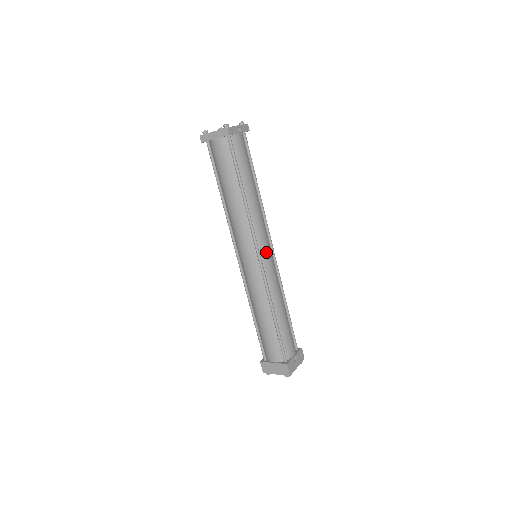
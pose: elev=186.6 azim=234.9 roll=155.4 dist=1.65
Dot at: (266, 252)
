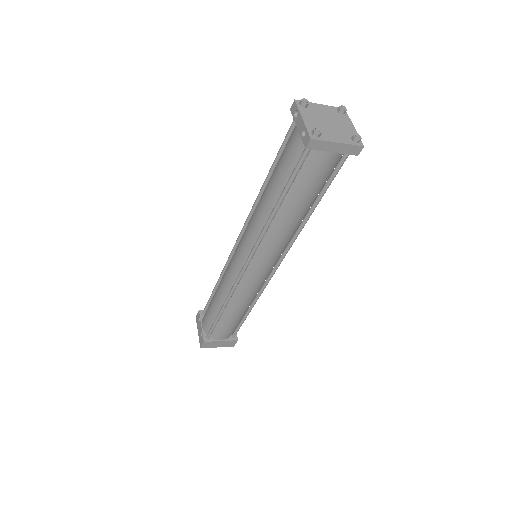
Dot at: occluded
